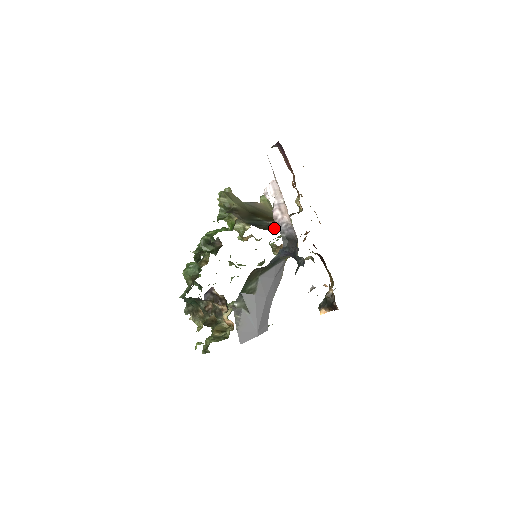
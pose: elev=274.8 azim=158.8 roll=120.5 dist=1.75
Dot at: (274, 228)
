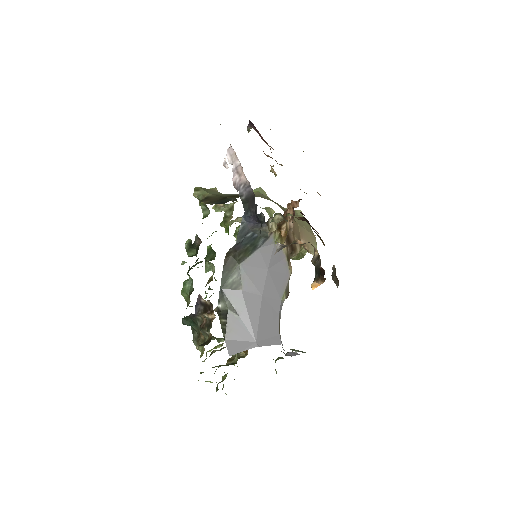
Dot at: occluded
